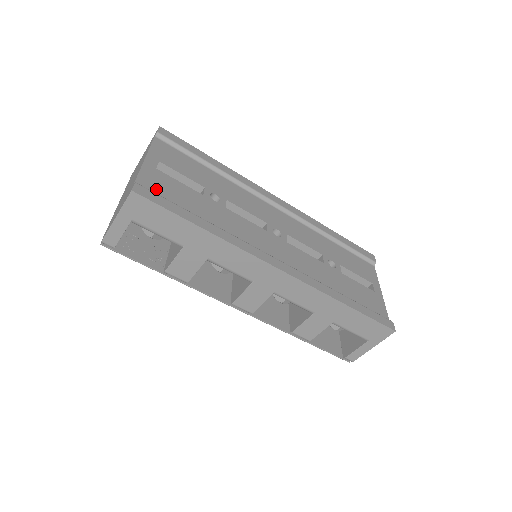
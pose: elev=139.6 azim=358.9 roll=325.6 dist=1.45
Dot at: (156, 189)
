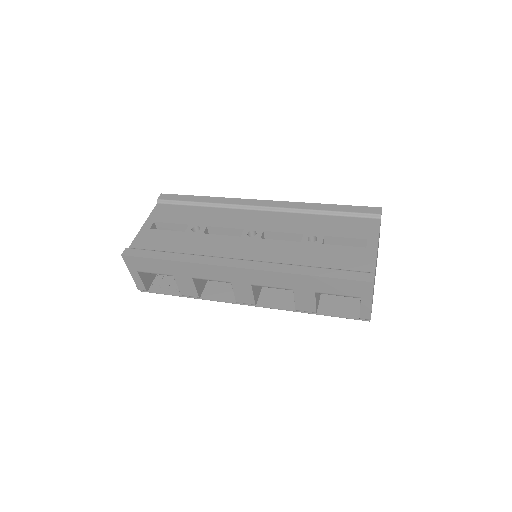
Dot at: (144, 245)
